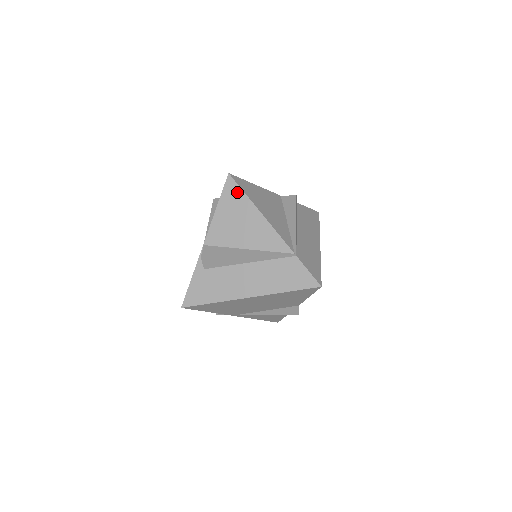
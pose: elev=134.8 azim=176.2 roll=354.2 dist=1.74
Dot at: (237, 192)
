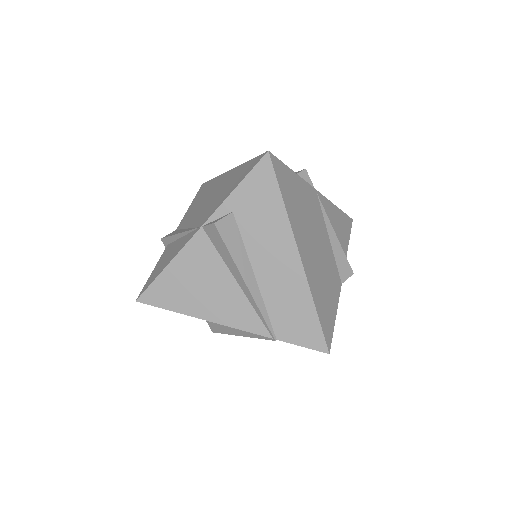
Dot at: occluded
